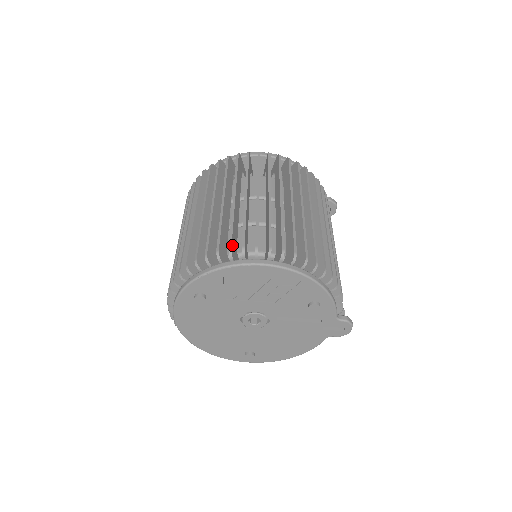
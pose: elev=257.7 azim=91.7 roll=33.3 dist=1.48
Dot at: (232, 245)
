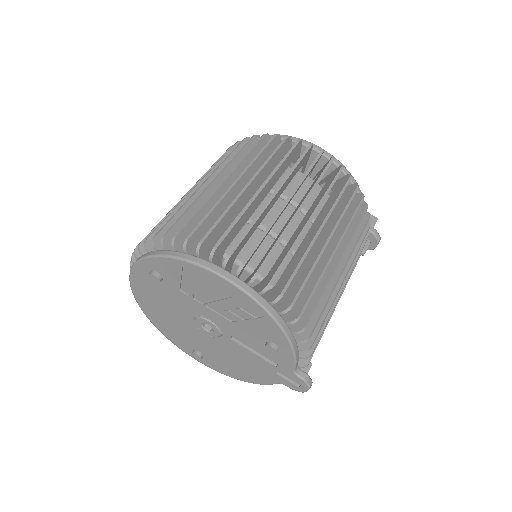
Dot at: (207, 239)
